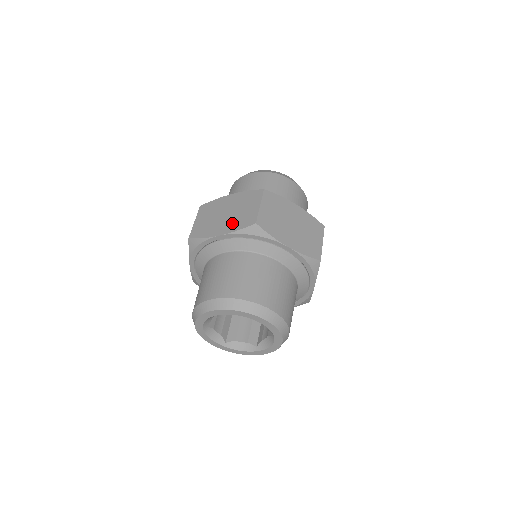
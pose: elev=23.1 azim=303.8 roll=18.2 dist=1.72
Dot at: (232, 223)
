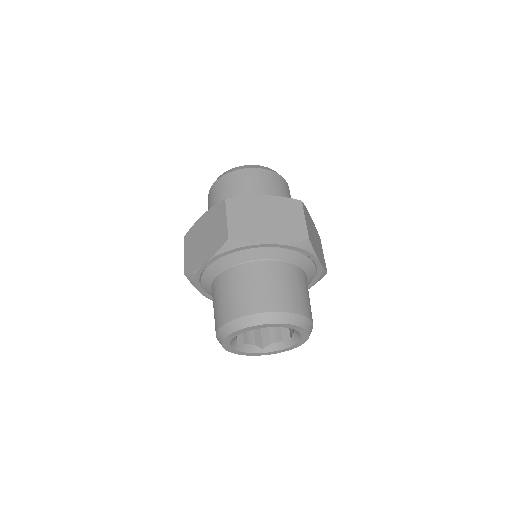
Dot at: (211, 246)
